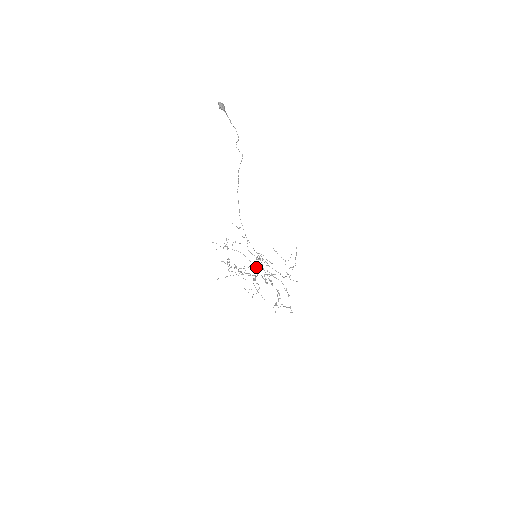
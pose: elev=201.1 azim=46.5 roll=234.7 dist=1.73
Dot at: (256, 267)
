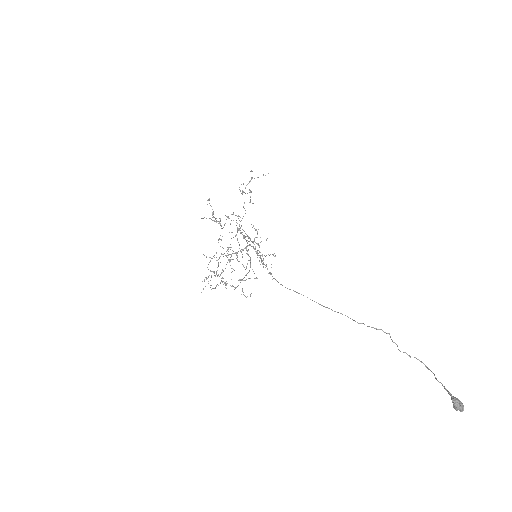
Dot at: occluded
